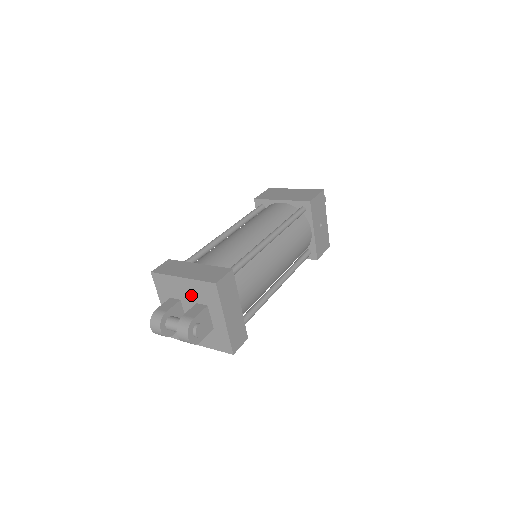
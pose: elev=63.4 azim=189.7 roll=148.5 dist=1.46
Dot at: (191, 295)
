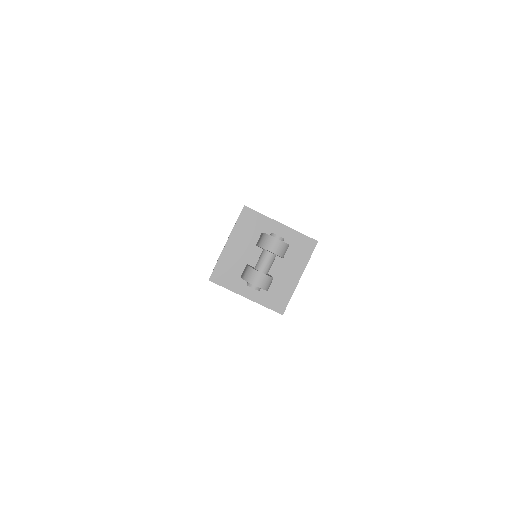
Dot at: (246, 246)
